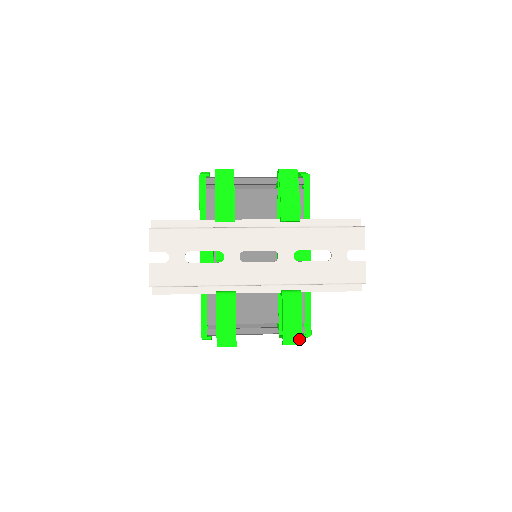
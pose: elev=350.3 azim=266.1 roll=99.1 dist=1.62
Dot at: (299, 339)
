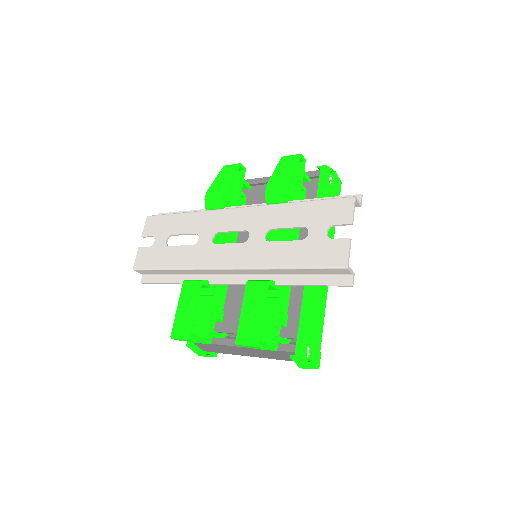
Dot at: (254, 338)
